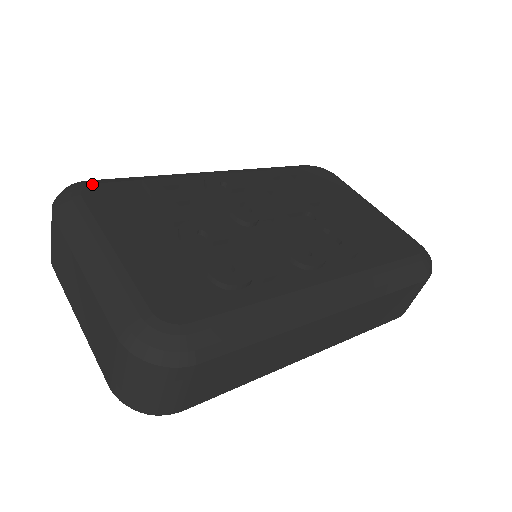
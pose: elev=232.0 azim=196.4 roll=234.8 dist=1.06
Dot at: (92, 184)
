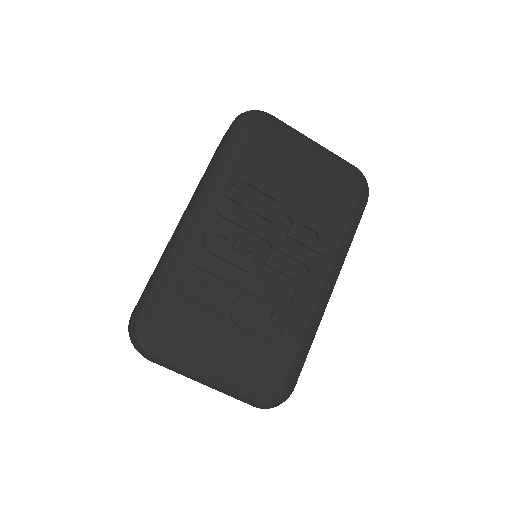
Dot at: (153, 325)
